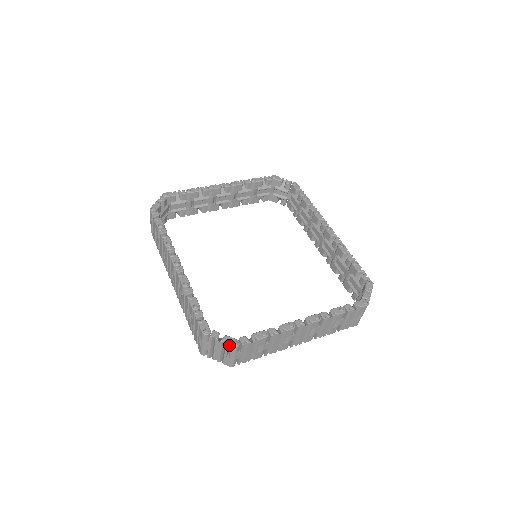
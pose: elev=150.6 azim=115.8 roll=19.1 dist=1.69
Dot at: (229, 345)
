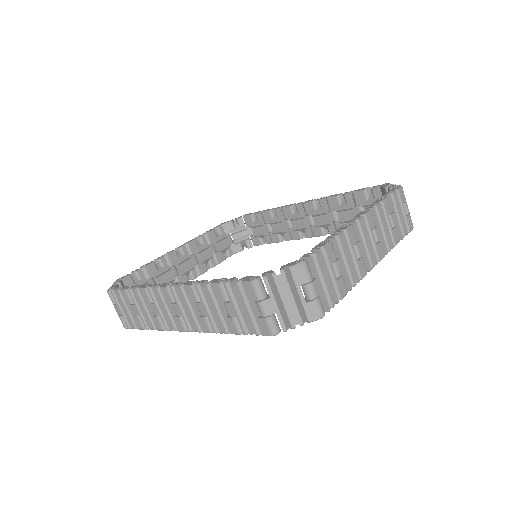
Dot at: (294, 268)
